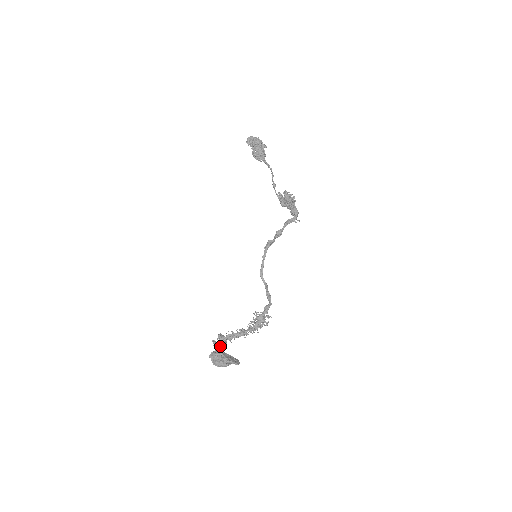
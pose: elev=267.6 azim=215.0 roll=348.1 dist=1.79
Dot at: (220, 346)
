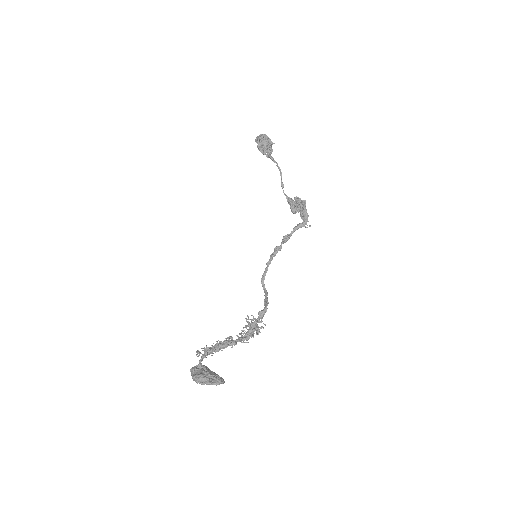
Dot at: (203, 357)
